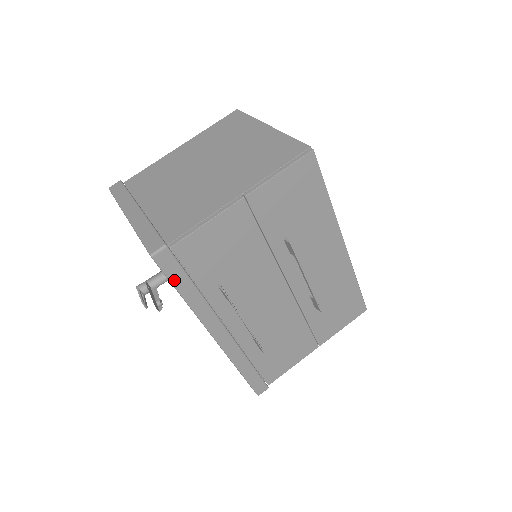
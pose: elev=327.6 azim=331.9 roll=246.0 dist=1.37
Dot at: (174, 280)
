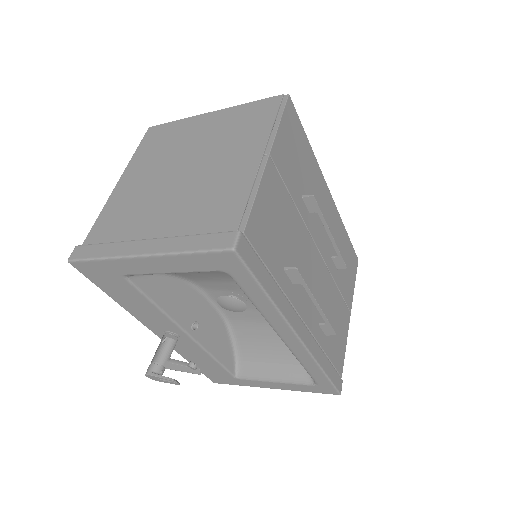
Dot at: (257, 275)
